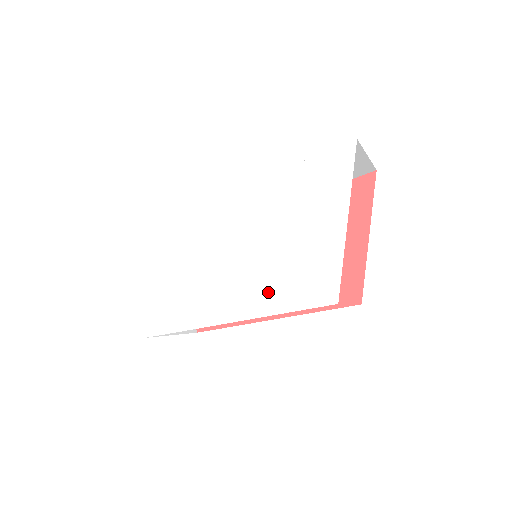
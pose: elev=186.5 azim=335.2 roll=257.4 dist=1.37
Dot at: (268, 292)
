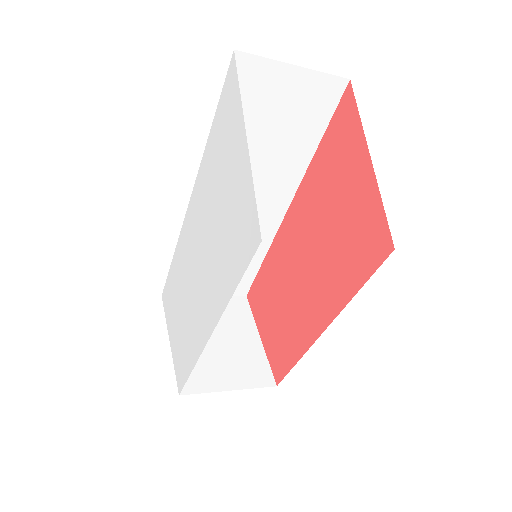
Dot at: (222, 277)
